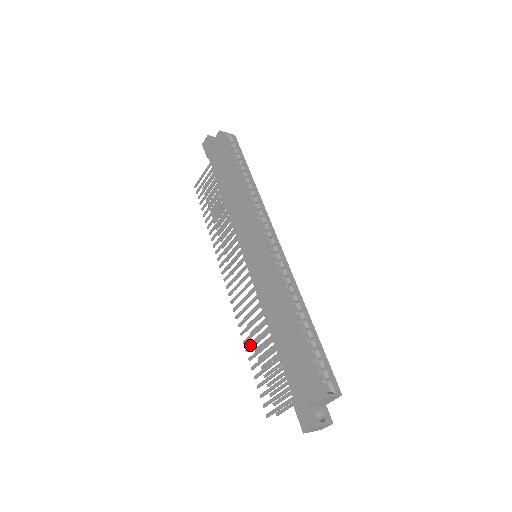
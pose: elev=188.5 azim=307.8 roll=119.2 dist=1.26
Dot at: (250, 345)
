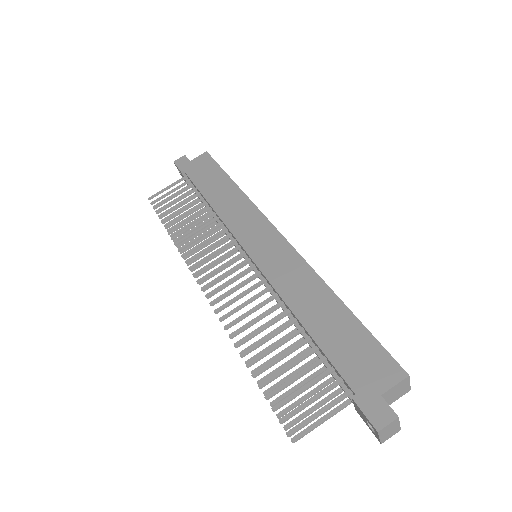
Dot at: (251, 346)
